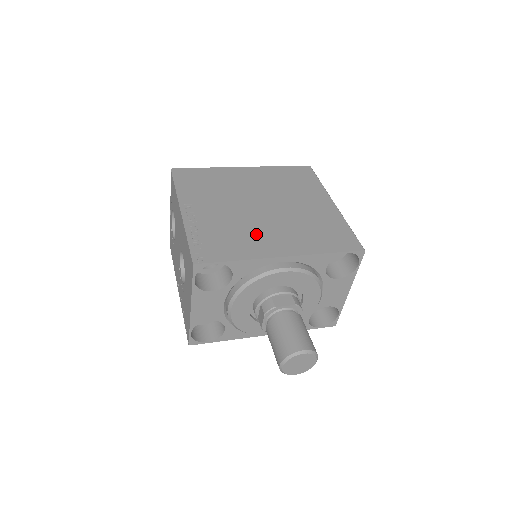
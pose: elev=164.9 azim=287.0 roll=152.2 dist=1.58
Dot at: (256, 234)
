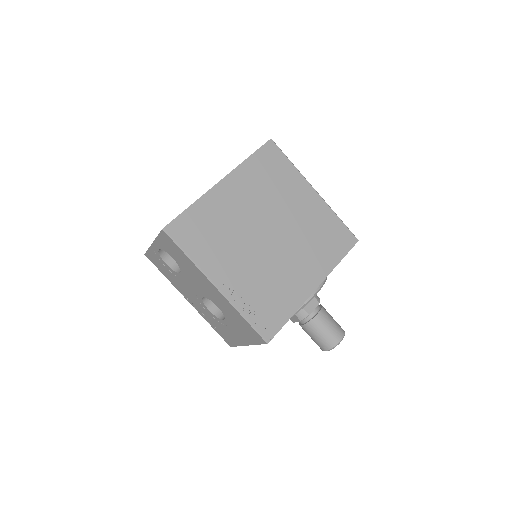
Dot at: (286, 276)
